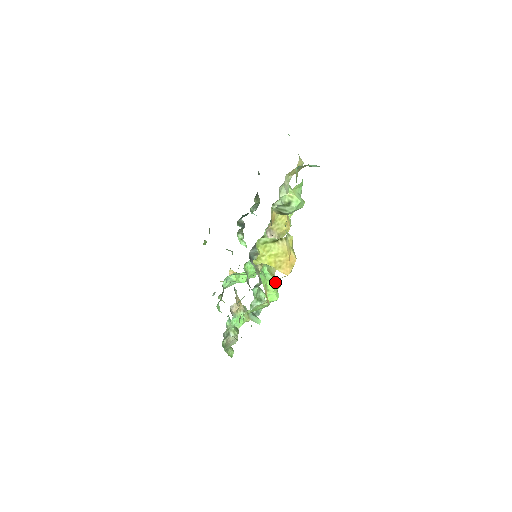
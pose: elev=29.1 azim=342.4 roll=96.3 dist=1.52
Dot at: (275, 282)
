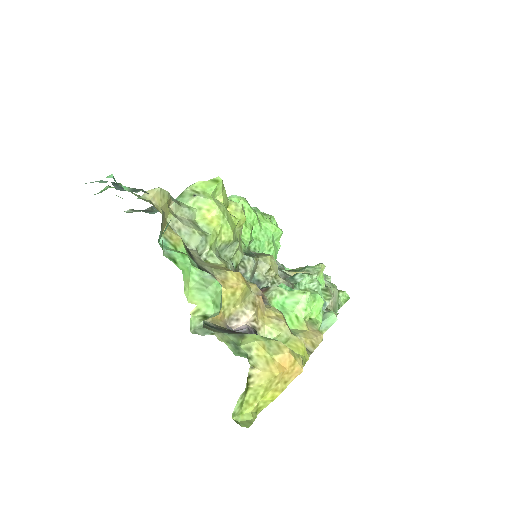
Dot at: (301, 352)
